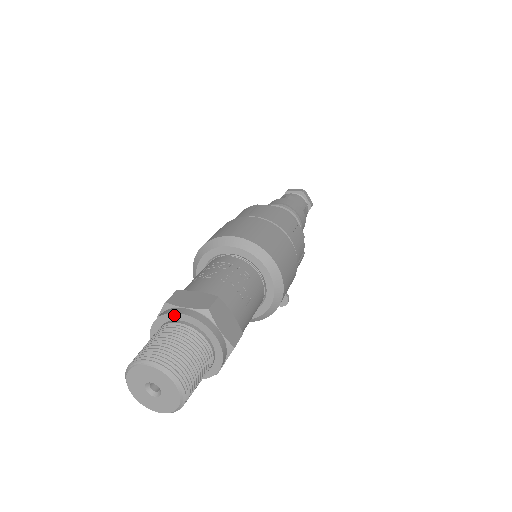
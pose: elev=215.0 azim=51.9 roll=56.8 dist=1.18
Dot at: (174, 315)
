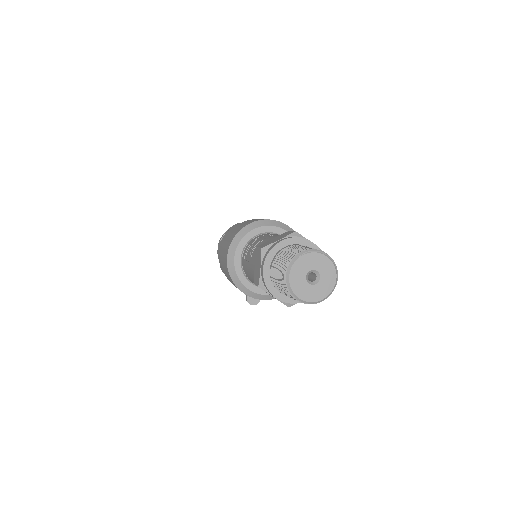
Dot at: (308, 242)
